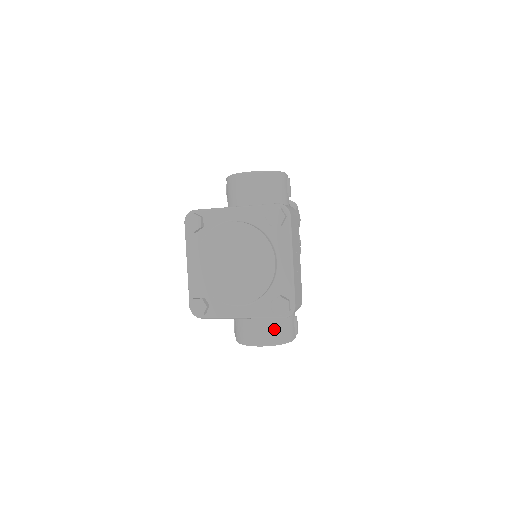
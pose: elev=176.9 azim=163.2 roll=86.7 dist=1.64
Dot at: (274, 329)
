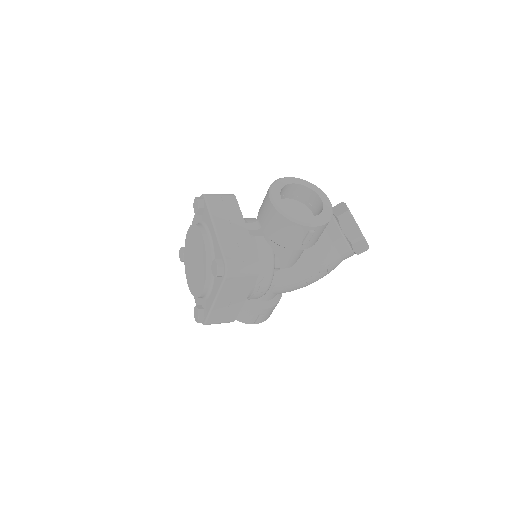
Dot at: occluded
